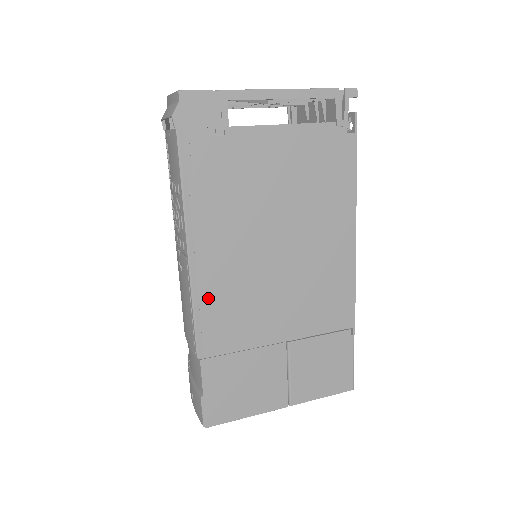
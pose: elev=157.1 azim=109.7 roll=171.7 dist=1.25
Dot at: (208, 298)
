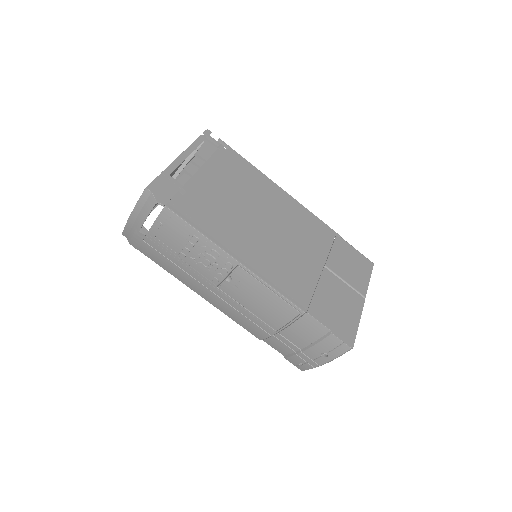
Dot at: (271, 276)
